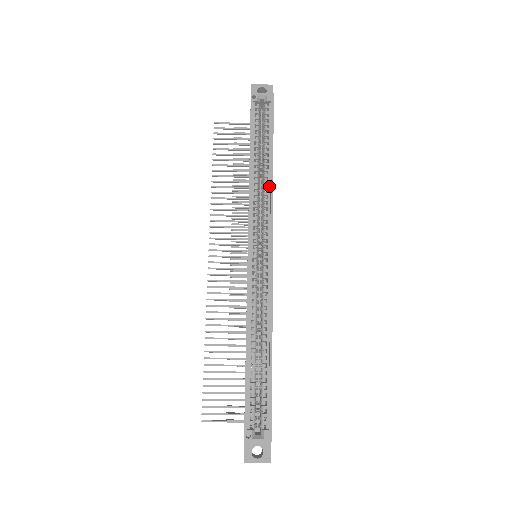
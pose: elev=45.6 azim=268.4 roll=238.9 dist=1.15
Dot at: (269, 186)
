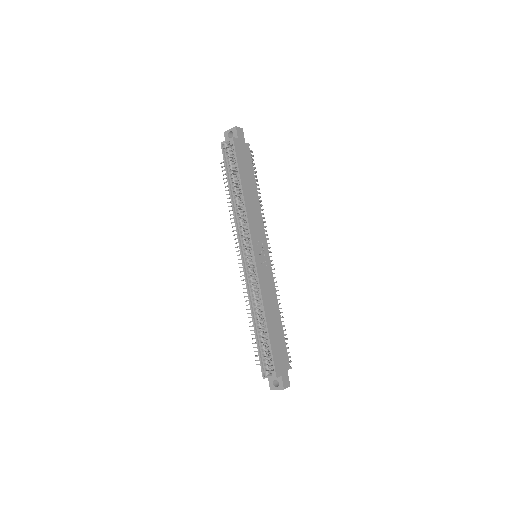
Dot at: (245, 209)
